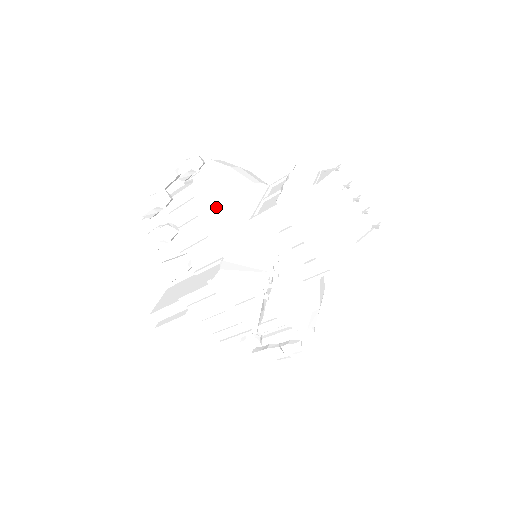
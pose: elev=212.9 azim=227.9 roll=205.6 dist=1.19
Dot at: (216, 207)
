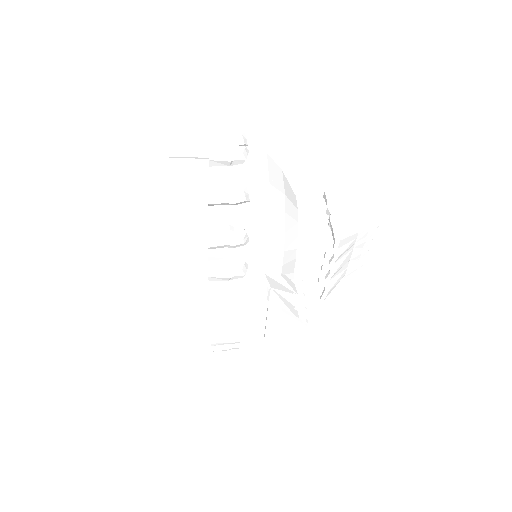
Dot at: (283, 223)
